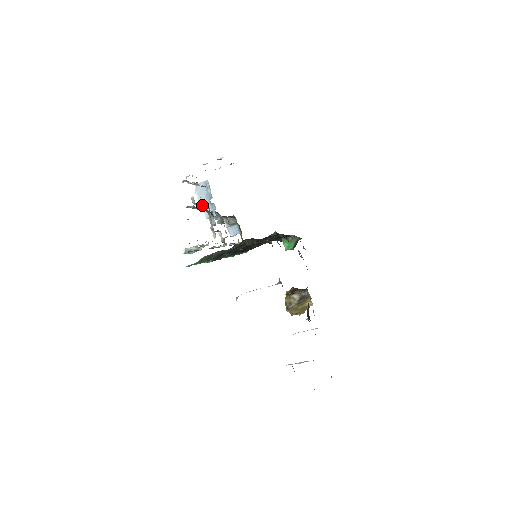
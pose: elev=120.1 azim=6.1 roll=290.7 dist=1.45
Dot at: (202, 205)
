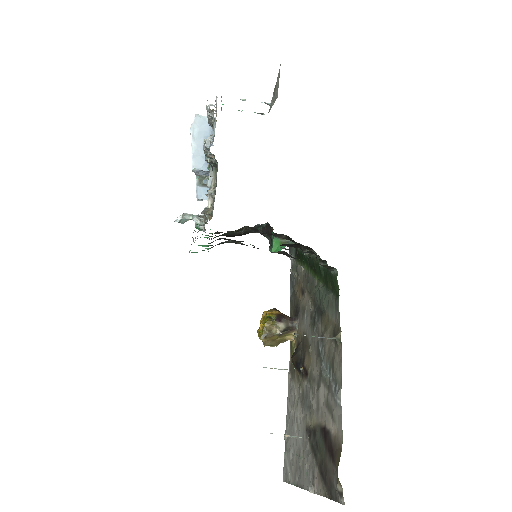
Dot at: (194, 148)
